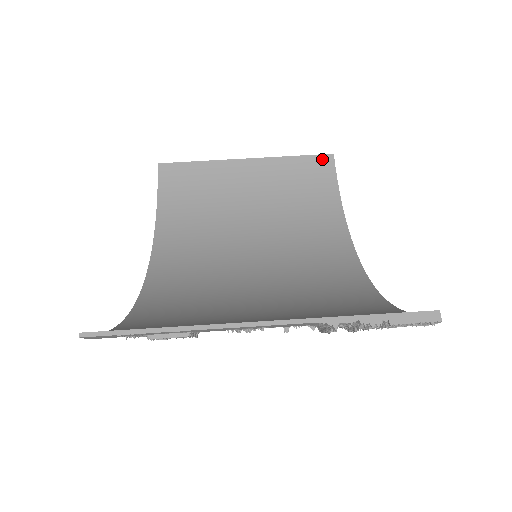
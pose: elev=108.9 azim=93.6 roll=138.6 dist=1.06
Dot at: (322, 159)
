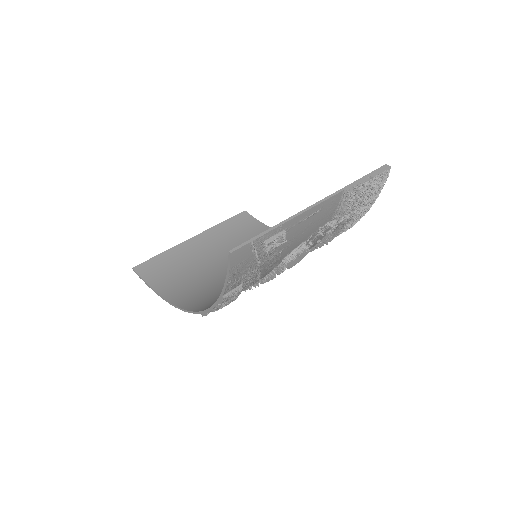
Dot at: (241, 216)
